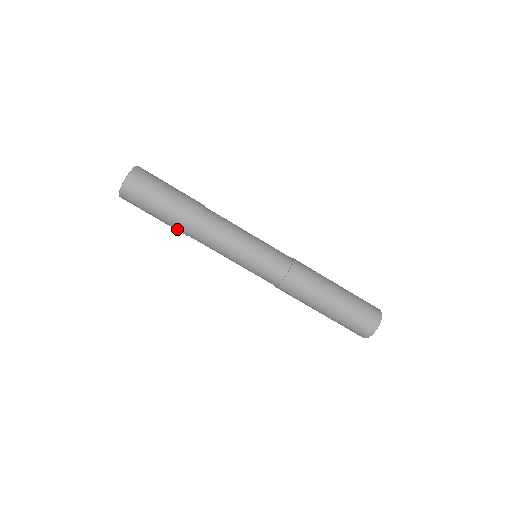
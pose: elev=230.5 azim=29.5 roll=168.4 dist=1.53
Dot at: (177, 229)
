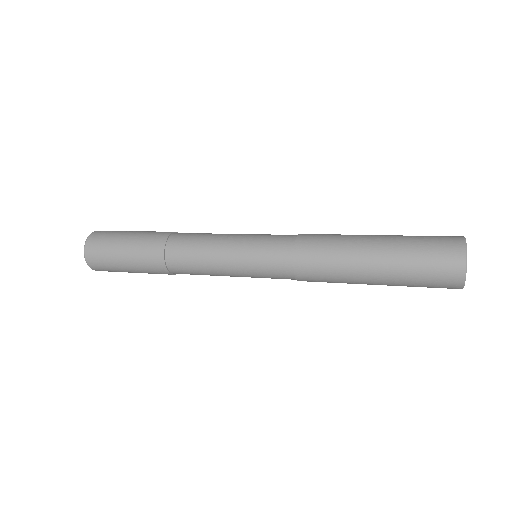
Dot at: occluded
